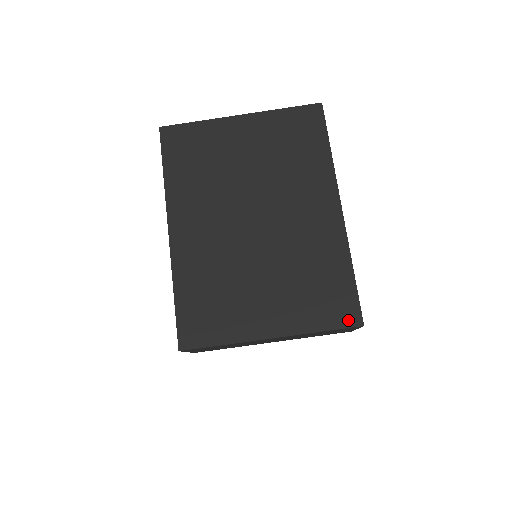
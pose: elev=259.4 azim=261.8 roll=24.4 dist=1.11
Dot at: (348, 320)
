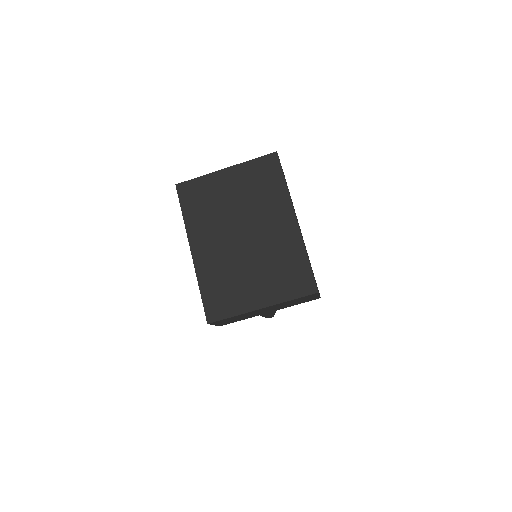
Dot at: (308, 290)
